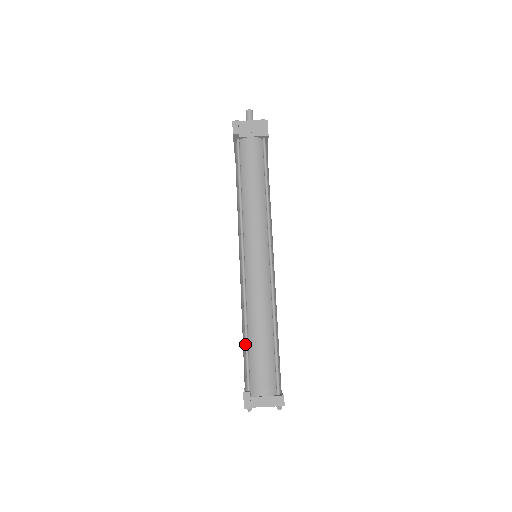
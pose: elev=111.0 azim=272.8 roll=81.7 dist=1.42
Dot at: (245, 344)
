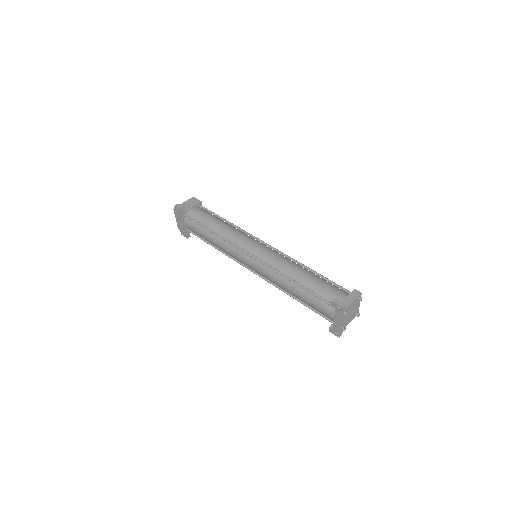
Dot at: (302, 287)
